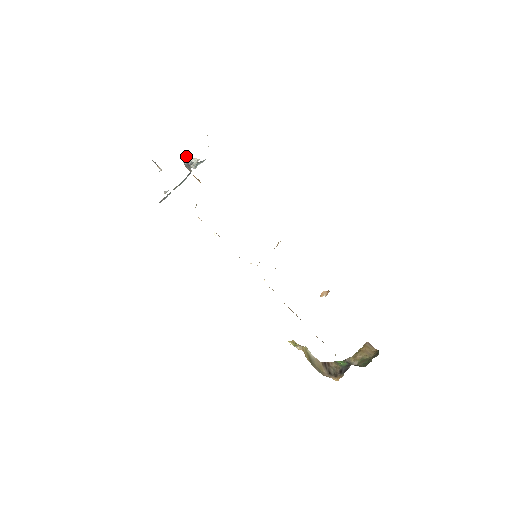
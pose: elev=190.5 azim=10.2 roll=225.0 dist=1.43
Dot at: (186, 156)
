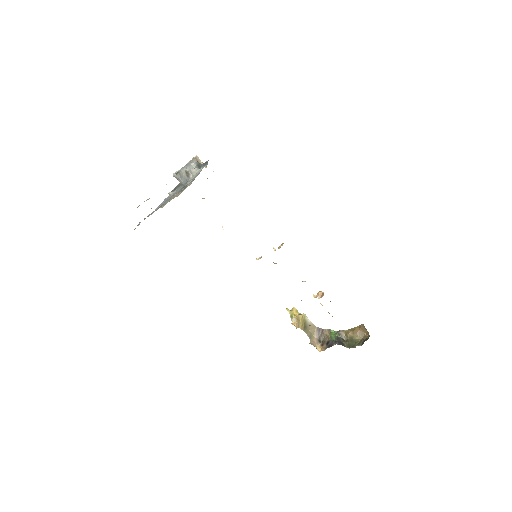
Dot at: (178, 178)
